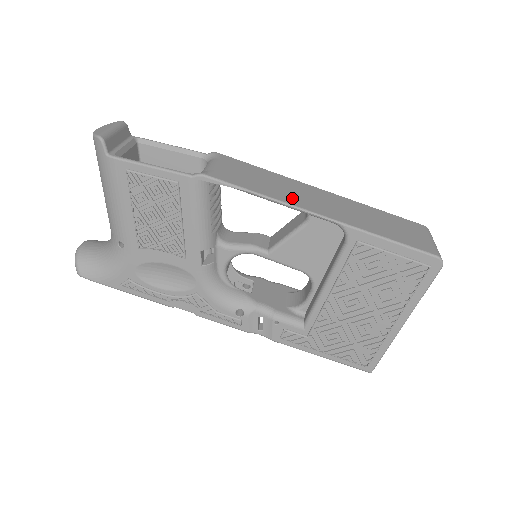
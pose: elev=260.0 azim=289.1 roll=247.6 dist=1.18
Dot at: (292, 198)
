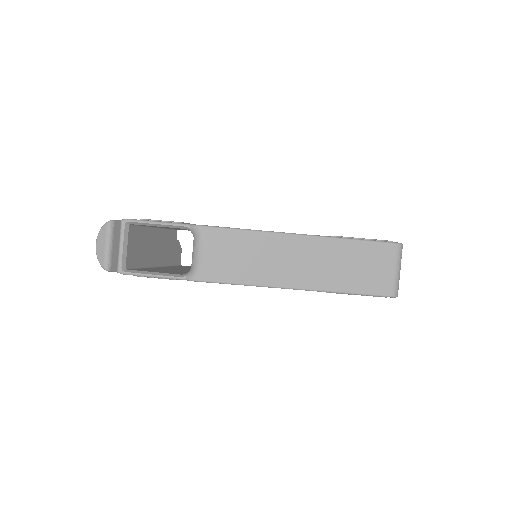
Dot at: (269, 274)
